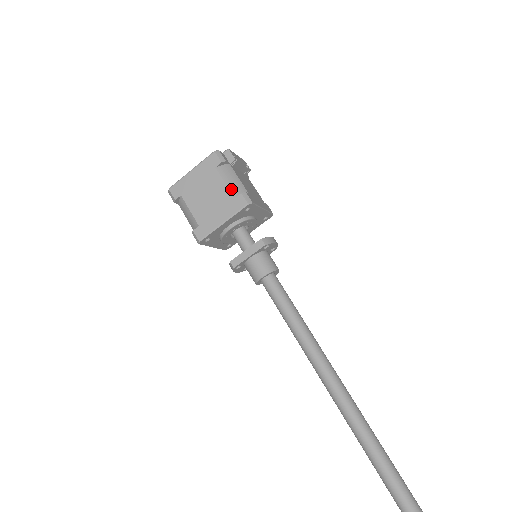
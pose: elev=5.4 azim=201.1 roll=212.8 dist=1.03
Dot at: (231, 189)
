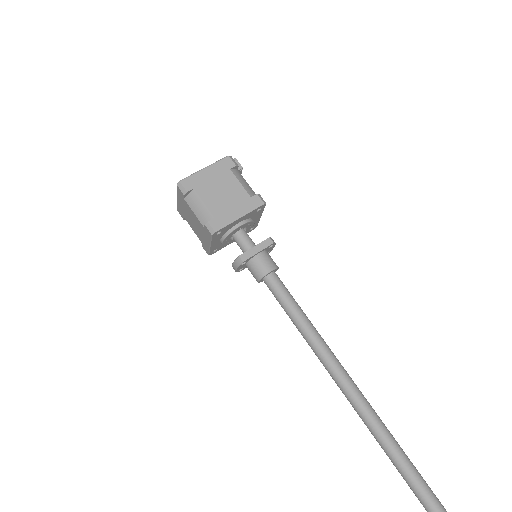
Dot at: (246, 189)
